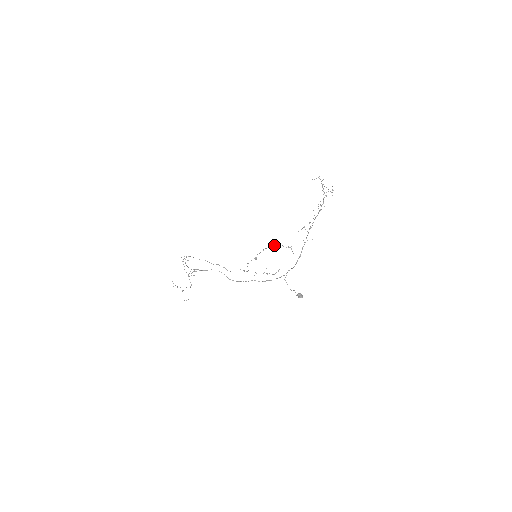
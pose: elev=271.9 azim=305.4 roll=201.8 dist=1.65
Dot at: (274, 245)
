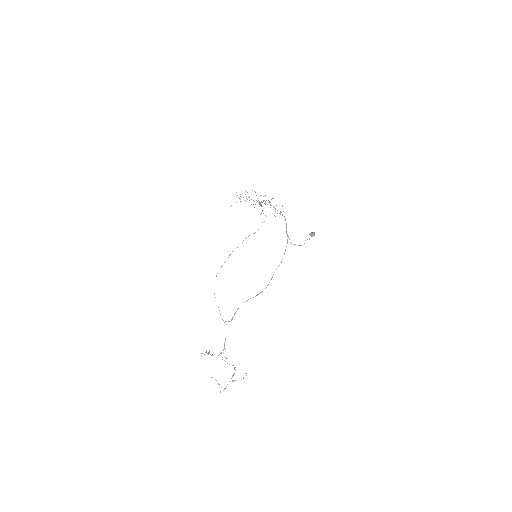
Dot at: (261, 202)
